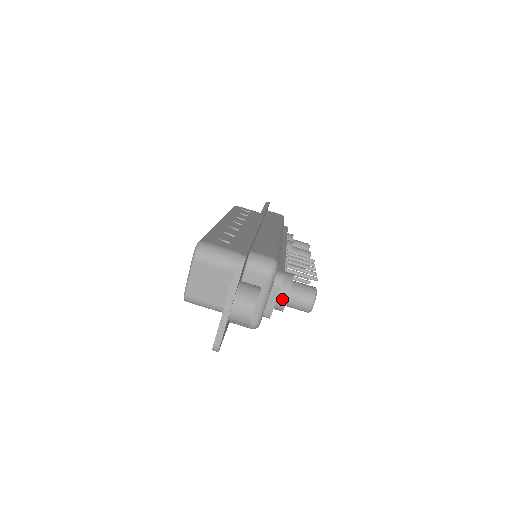
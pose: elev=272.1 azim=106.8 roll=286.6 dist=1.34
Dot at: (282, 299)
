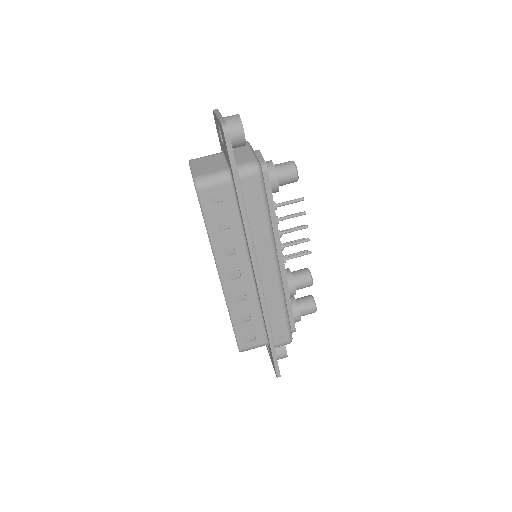
Dot at: (268, 162)
